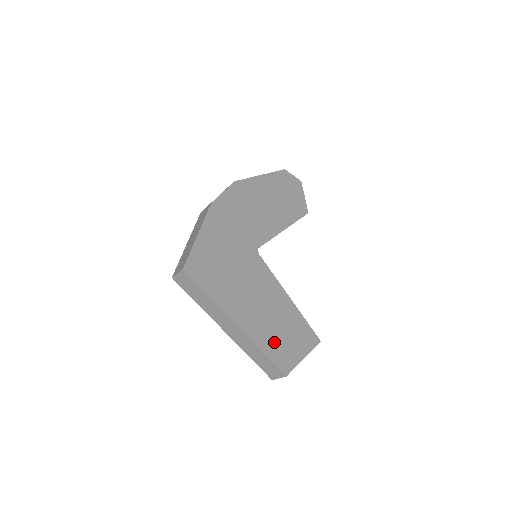
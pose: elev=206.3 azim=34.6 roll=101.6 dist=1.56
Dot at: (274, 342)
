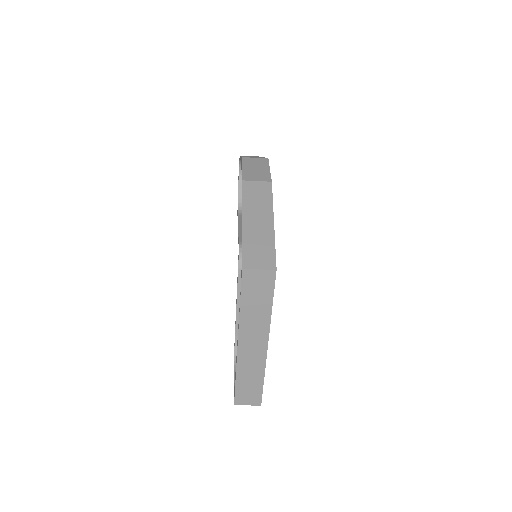
Dot at: occluded
